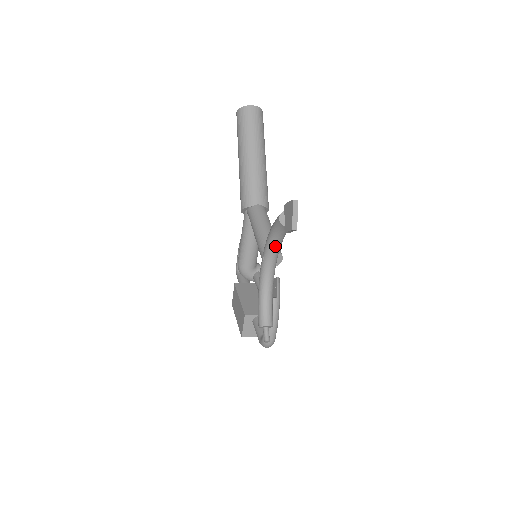
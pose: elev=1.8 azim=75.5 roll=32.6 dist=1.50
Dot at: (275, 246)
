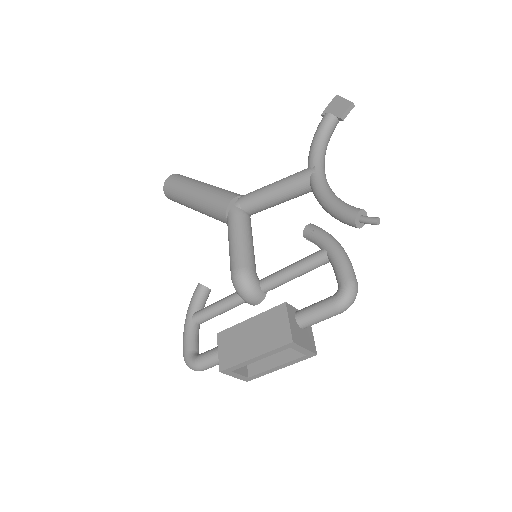
Dot at: (323, 153)
